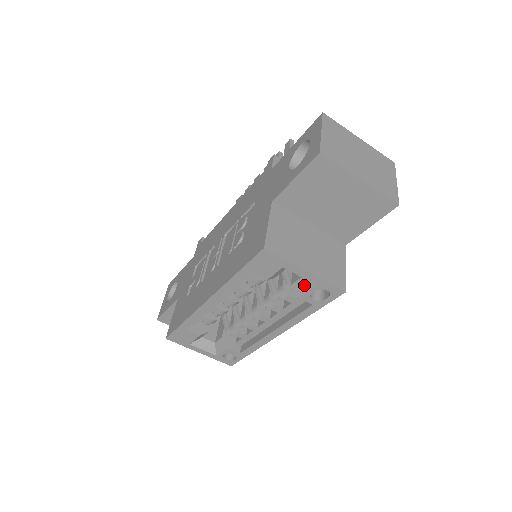
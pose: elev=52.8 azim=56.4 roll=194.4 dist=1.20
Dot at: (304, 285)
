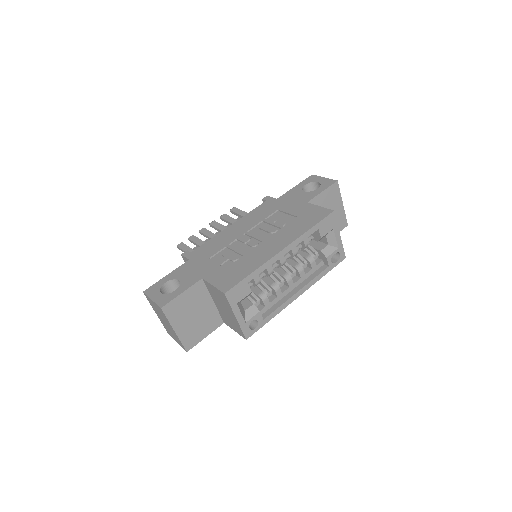
Dot at: (330, 249)
